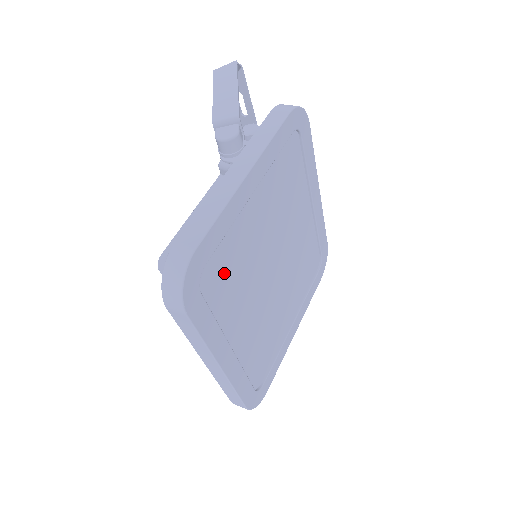
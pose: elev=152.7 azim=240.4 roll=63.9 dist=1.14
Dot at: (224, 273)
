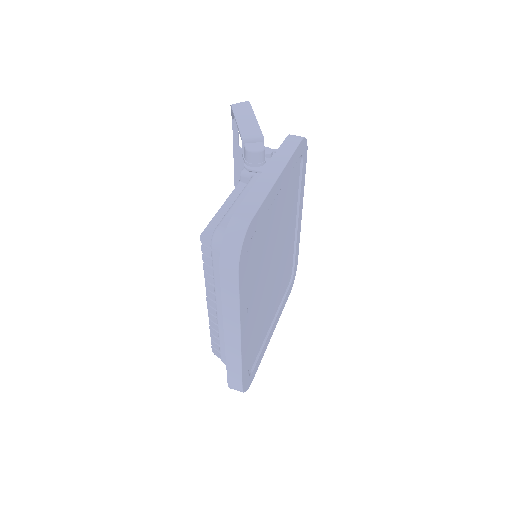
Dot at: (255, 251)
